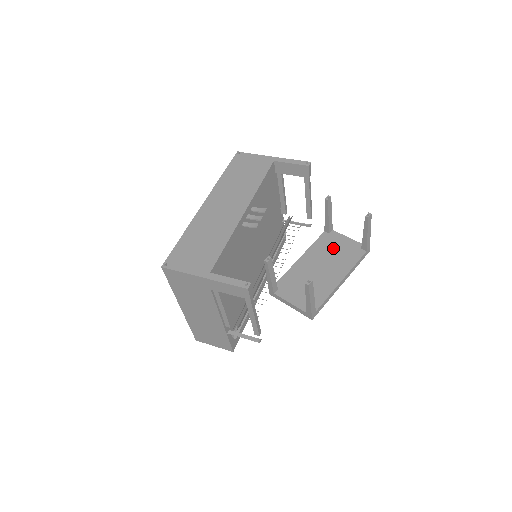
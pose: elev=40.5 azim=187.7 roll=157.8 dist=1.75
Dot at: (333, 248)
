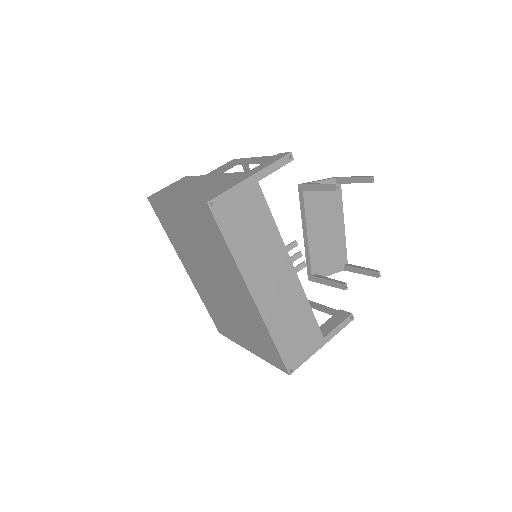
Dot at: (321, 202)
